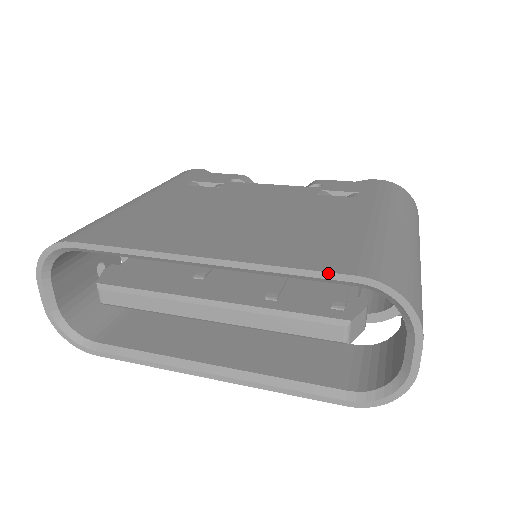
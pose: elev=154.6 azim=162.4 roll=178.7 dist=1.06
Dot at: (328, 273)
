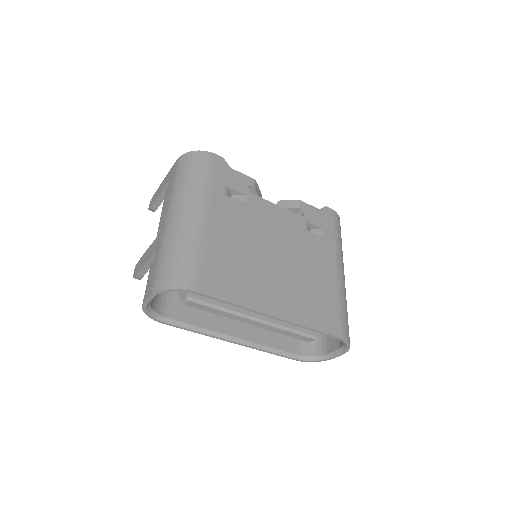
Dot at: (329, 334)
